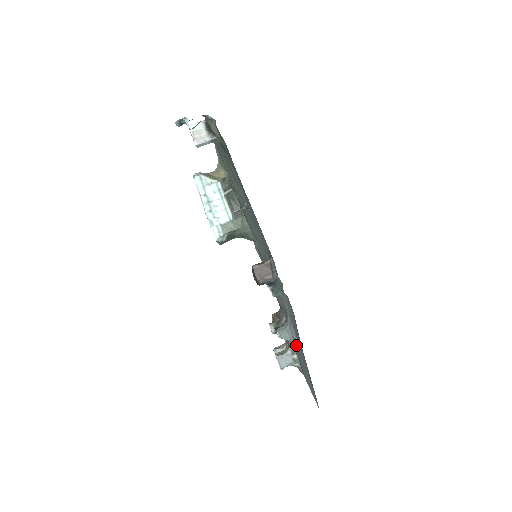
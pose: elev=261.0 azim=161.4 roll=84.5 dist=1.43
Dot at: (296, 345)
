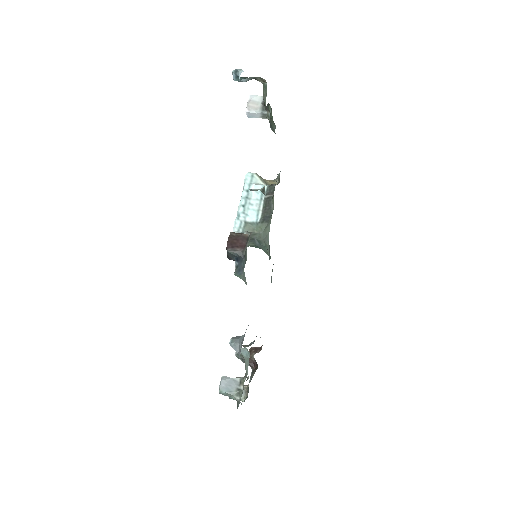
Dot at: occluded
